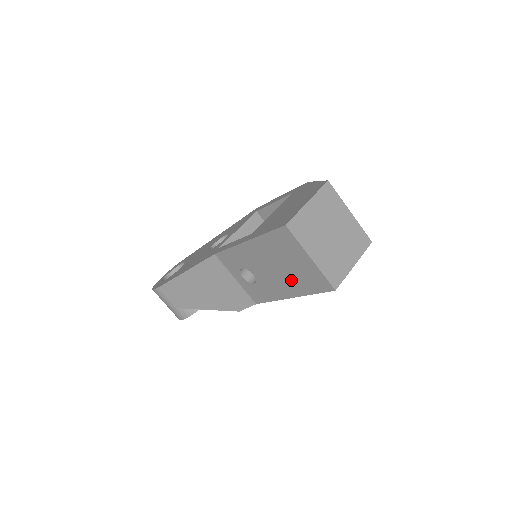
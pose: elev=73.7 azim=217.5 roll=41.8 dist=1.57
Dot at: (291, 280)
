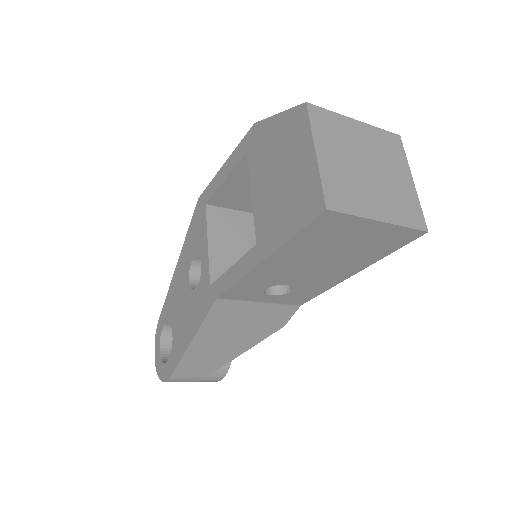
Dot at: (350, 259)
